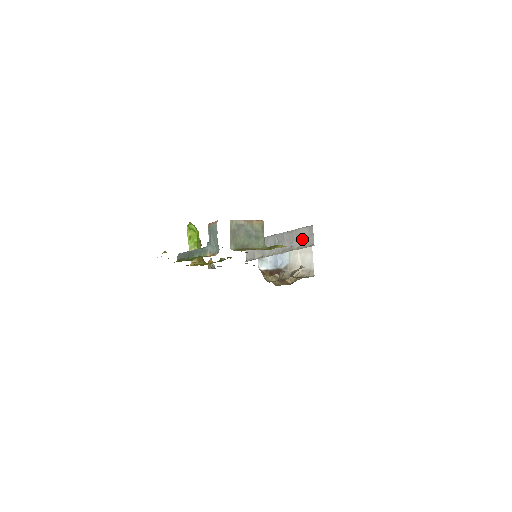
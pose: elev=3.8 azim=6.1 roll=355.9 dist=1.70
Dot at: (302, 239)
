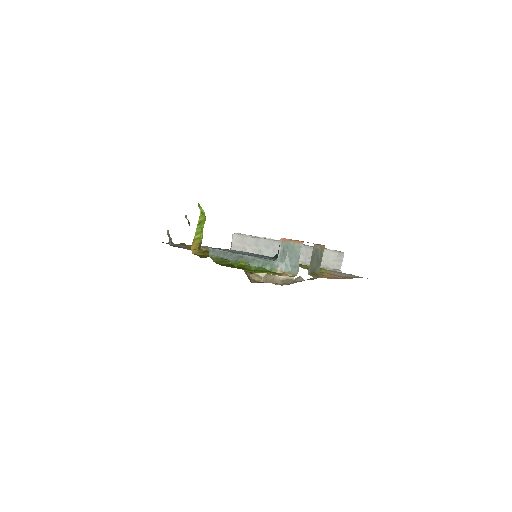
Dot at: (325, 260)
